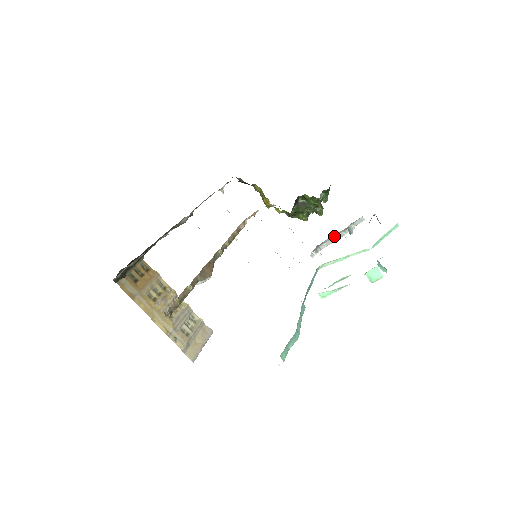
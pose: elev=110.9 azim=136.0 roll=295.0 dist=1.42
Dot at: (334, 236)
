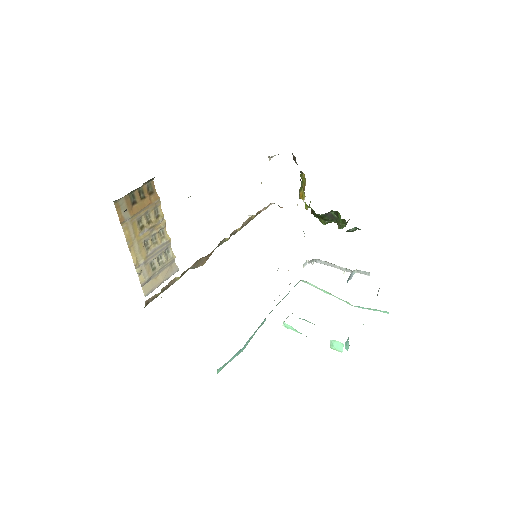
Dot at: occluded
